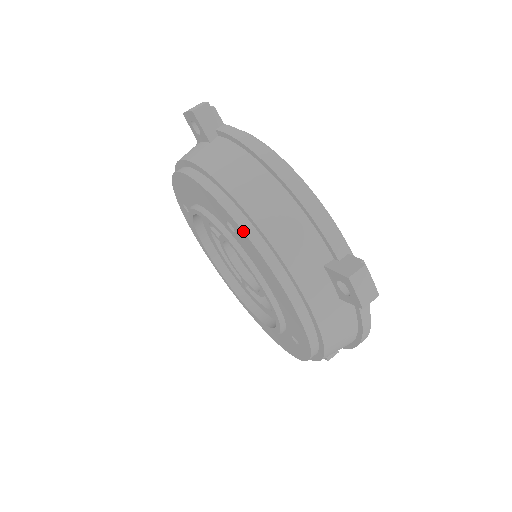
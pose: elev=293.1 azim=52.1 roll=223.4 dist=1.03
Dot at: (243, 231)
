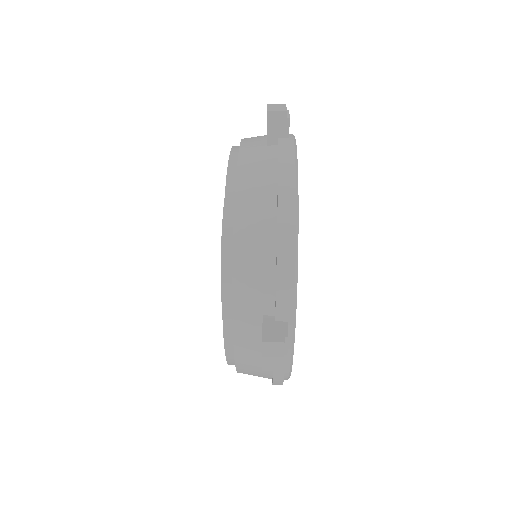
Dot at: (222, 242)
